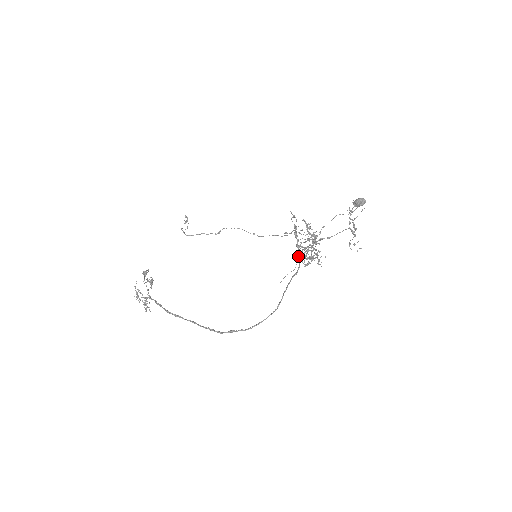
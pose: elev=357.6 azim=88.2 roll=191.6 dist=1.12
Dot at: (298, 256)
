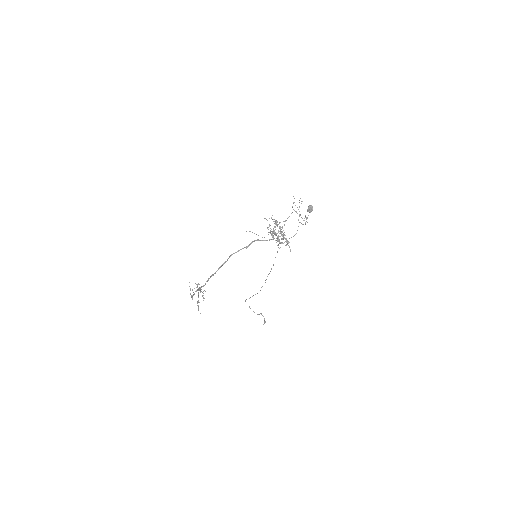
Dot at: occluded
